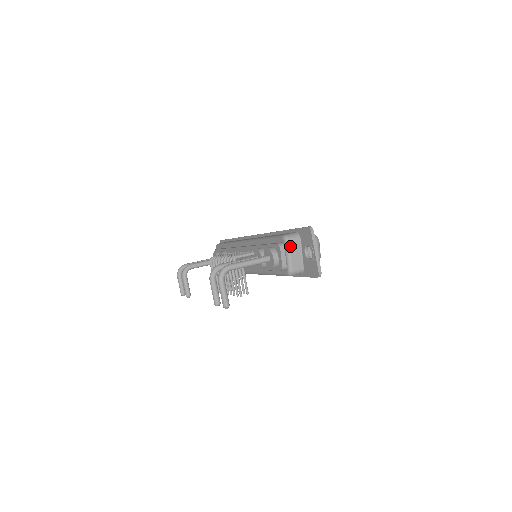
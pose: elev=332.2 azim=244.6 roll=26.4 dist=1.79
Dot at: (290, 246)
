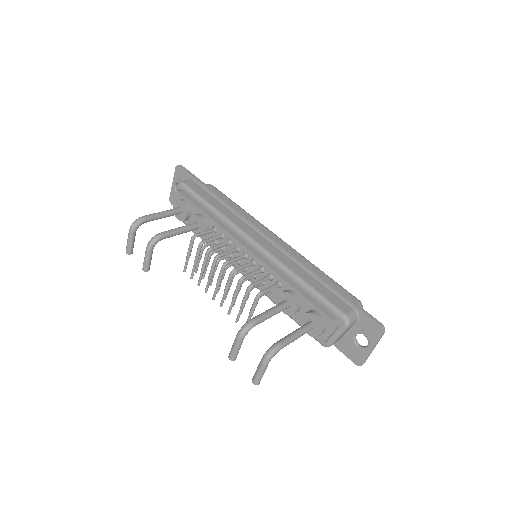
Dot at: (347, 329)
